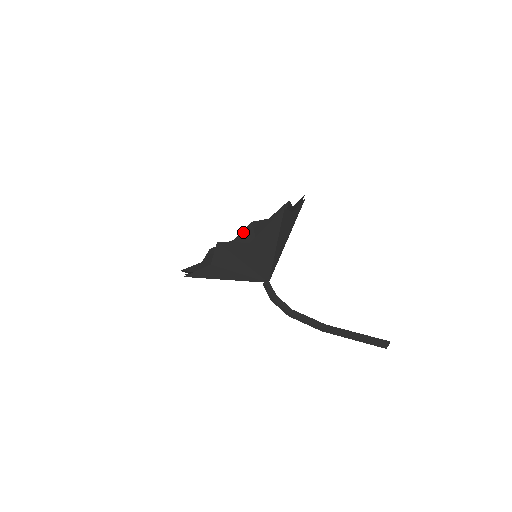
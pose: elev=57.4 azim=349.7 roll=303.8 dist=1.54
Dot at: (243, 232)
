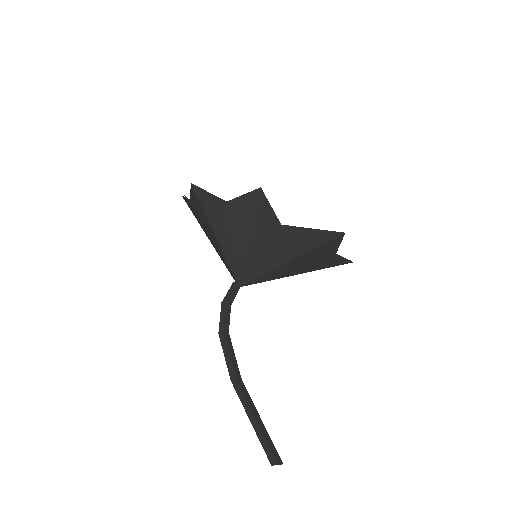
Dot at: occluded
